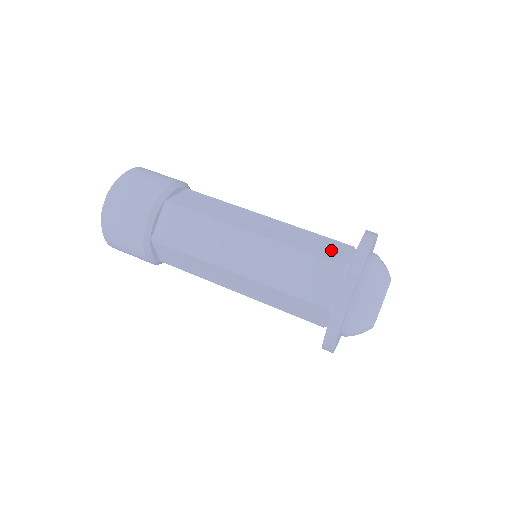
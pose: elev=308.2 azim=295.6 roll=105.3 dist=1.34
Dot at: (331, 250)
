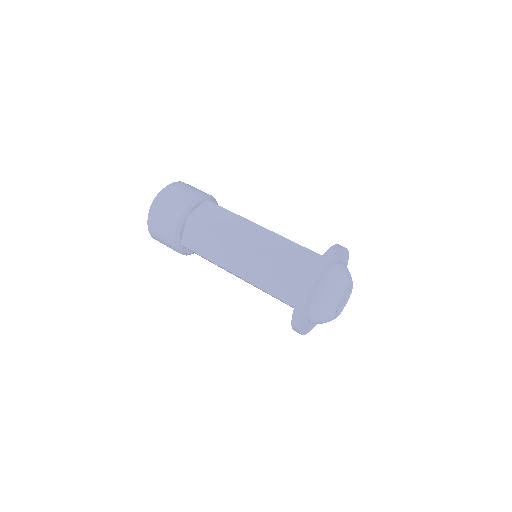
Dot at: (302, 262)
